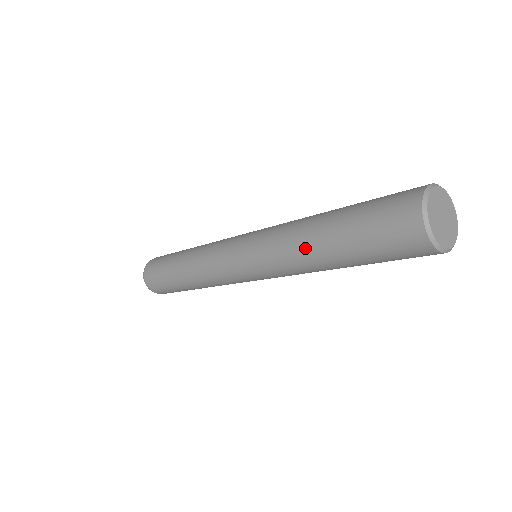
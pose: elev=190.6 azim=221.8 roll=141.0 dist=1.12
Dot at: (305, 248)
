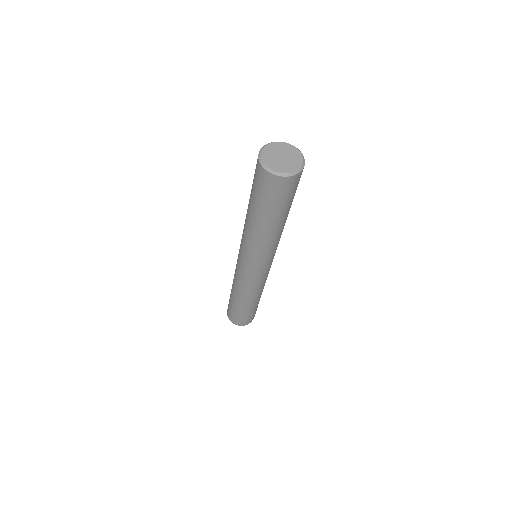
Dot at: (256, 232)
